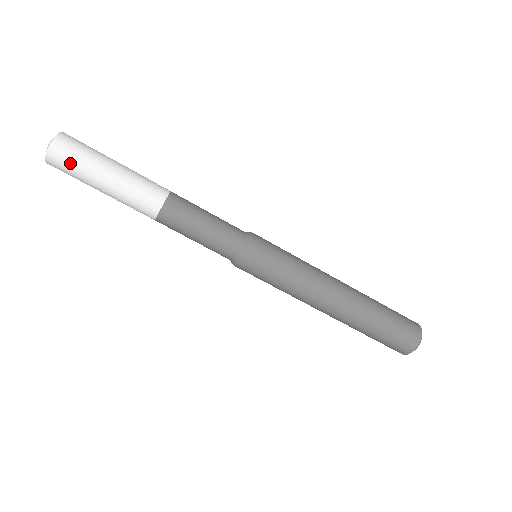
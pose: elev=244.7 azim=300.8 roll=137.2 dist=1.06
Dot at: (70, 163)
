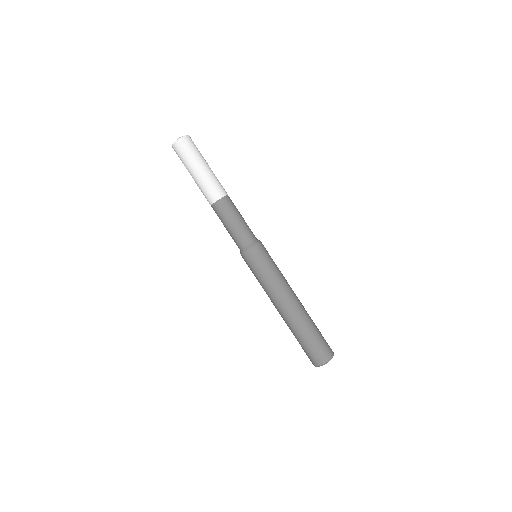
Dot at: (182, 154)
